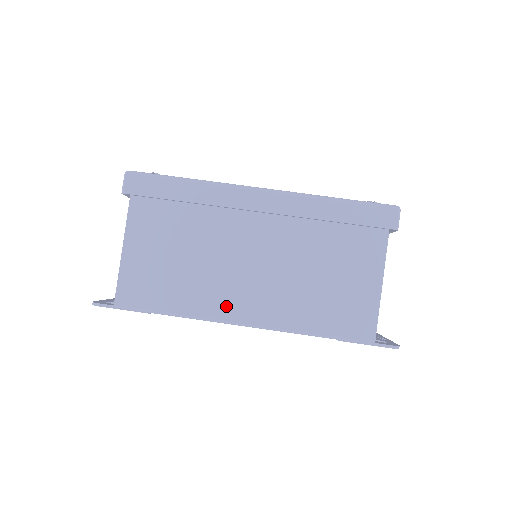
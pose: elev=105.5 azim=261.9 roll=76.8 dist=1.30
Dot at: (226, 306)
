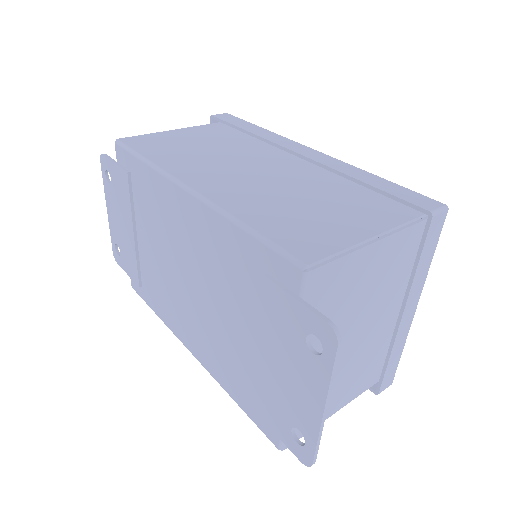
Dot at: (193, 174)
